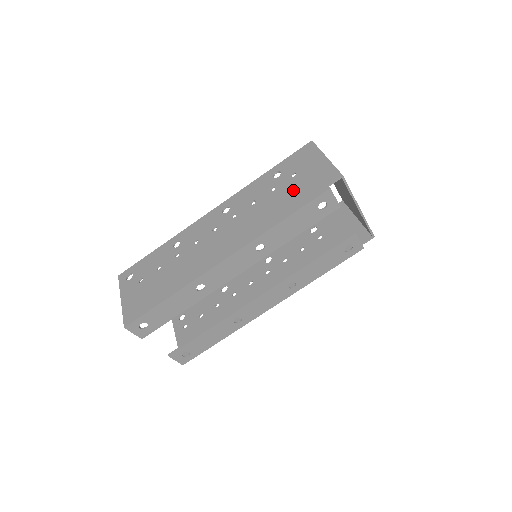
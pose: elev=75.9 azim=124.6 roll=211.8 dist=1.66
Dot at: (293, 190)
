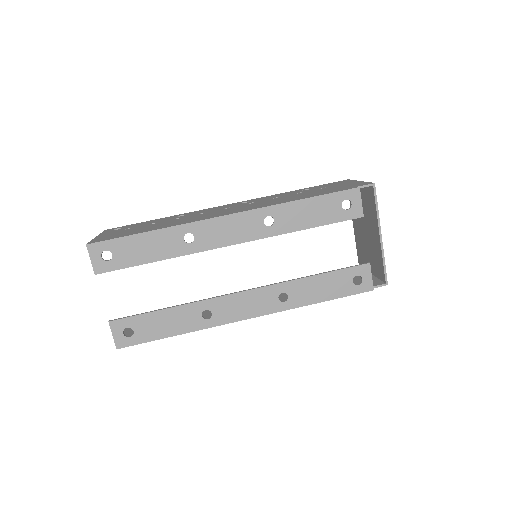
Dot at: (320, 191)
